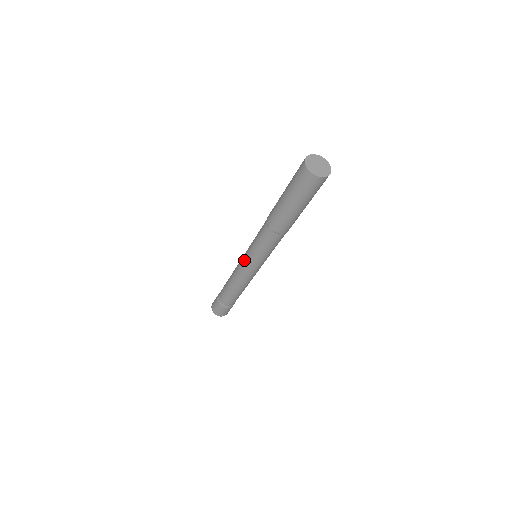
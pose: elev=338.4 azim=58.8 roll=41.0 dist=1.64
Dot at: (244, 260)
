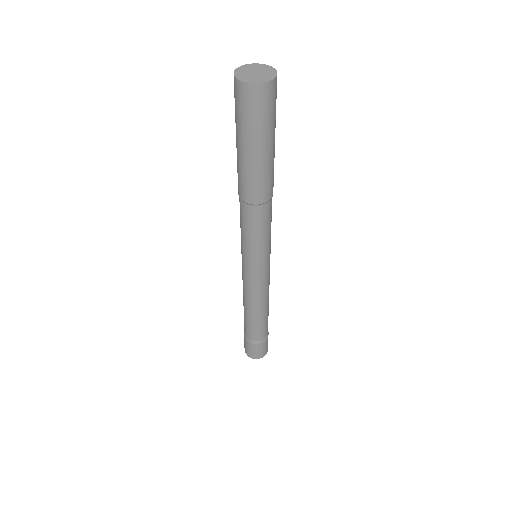
Dot at: occluded
